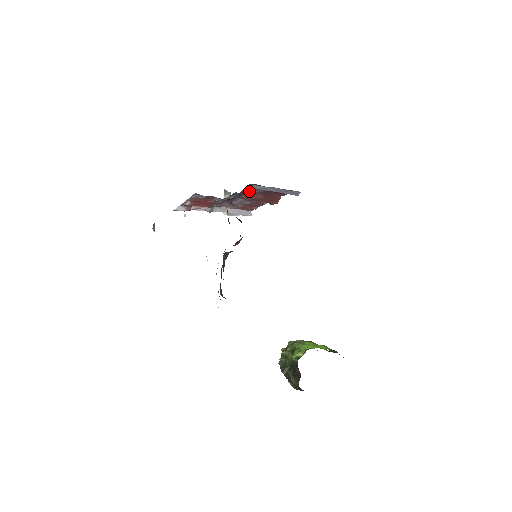
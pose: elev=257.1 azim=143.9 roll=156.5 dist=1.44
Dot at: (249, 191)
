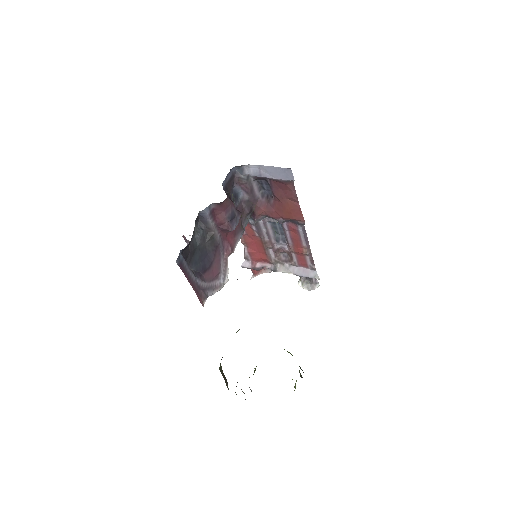
Dot at: (268, 201)
